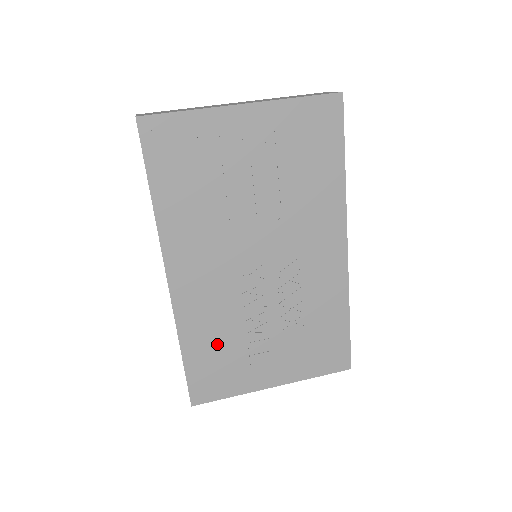
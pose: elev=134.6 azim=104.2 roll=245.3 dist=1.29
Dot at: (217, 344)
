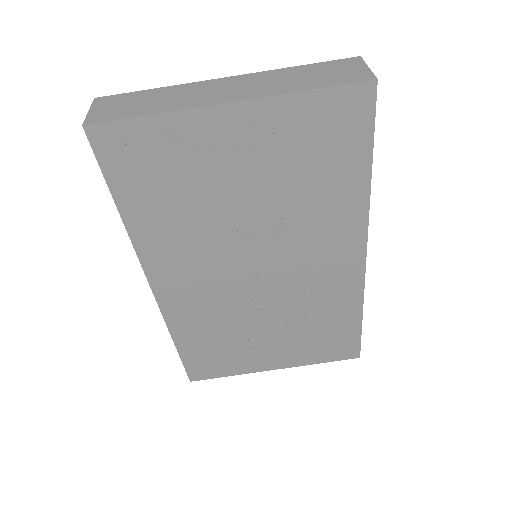
Dot at: (212, 338)
